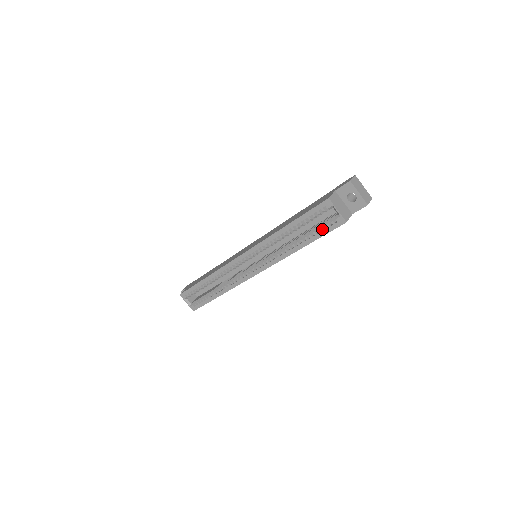
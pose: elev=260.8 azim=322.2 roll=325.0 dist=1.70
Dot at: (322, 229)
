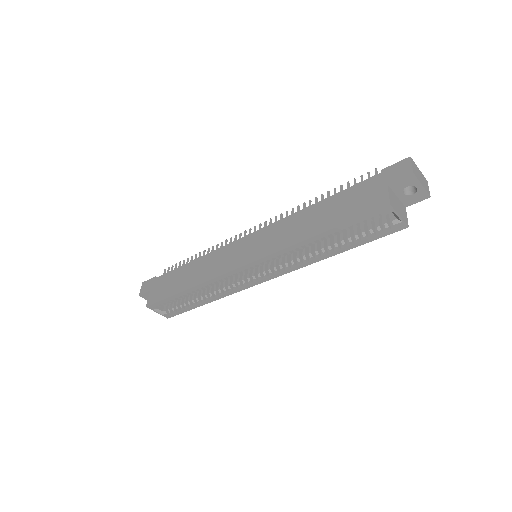
Dot at: (367, 232)
